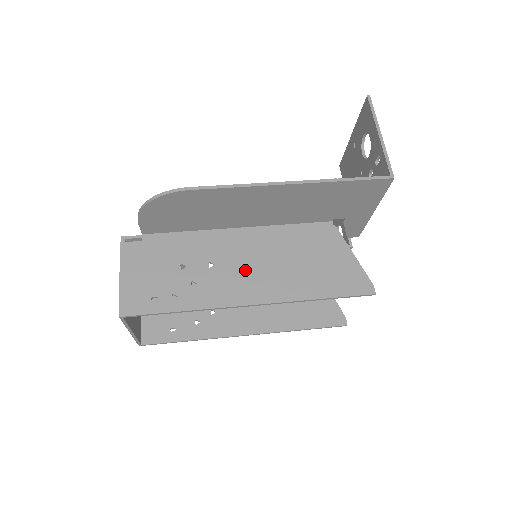
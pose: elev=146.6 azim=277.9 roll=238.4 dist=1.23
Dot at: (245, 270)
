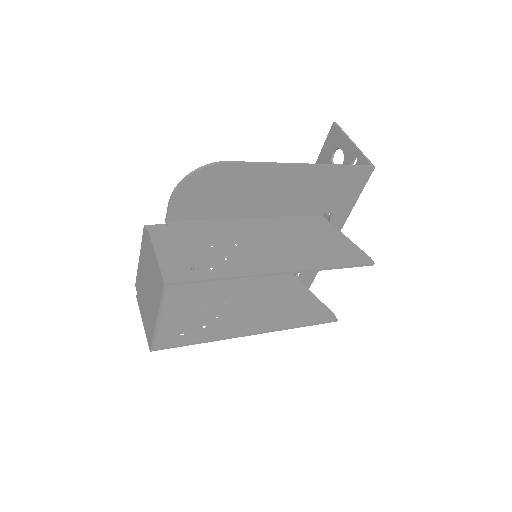
Dot at: (267, 247)
